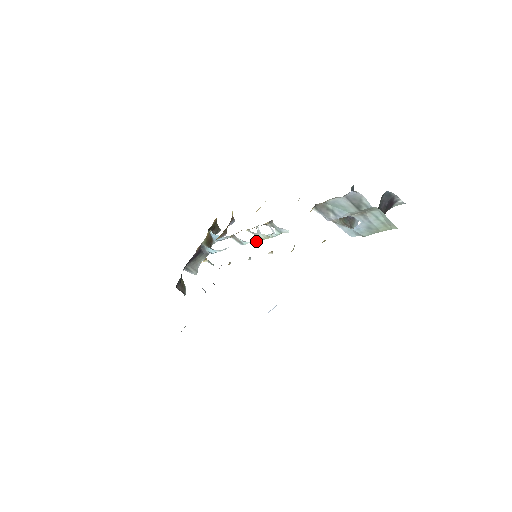
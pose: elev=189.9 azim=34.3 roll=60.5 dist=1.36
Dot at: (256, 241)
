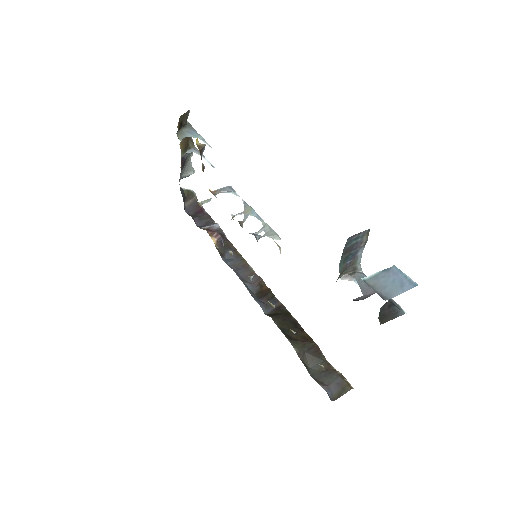
Dot at: (246, 205)
